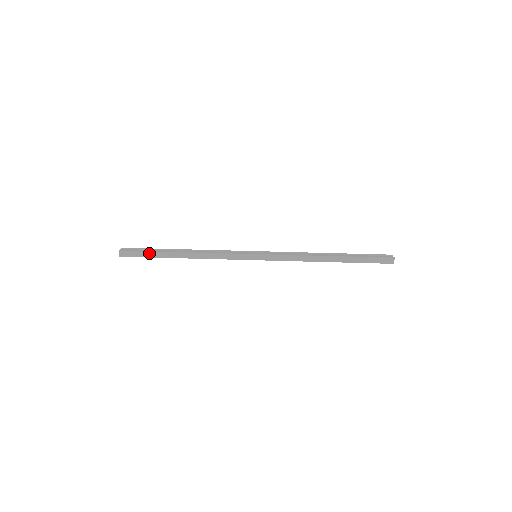
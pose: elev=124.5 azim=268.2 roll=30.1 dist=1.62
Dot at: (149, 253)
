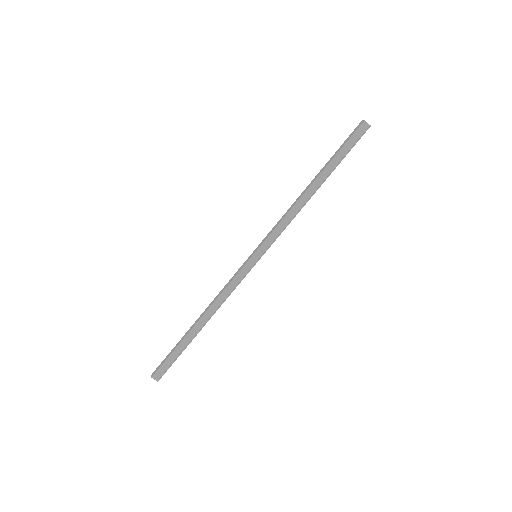
Dot at: (179, 355)
